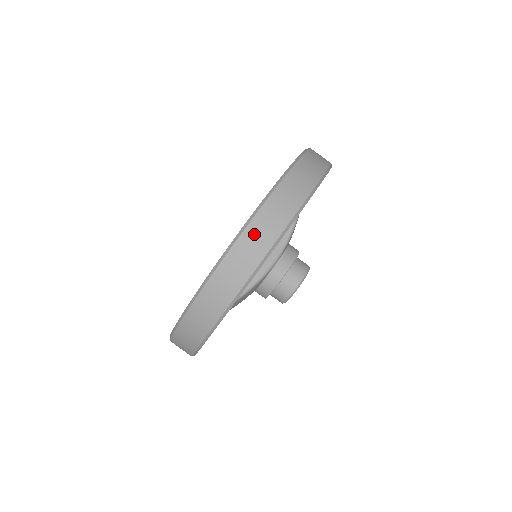
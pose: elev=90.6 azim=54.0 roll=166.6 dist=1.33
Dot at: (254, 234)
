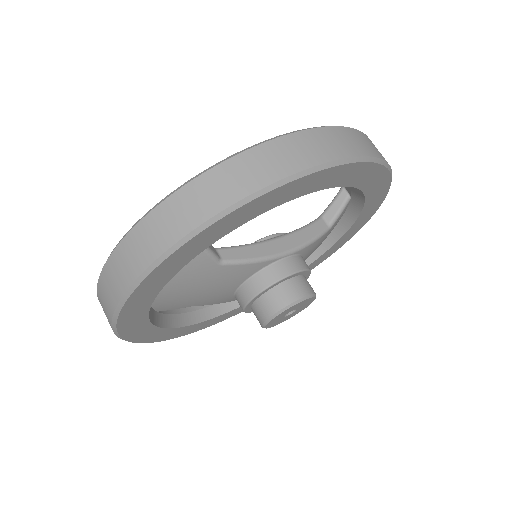
Dot at: (307, 141)
